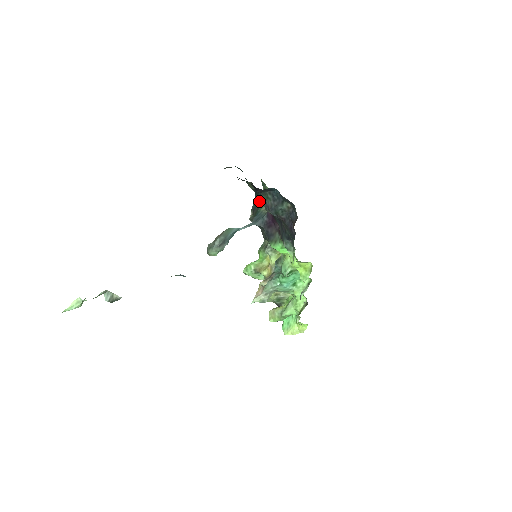
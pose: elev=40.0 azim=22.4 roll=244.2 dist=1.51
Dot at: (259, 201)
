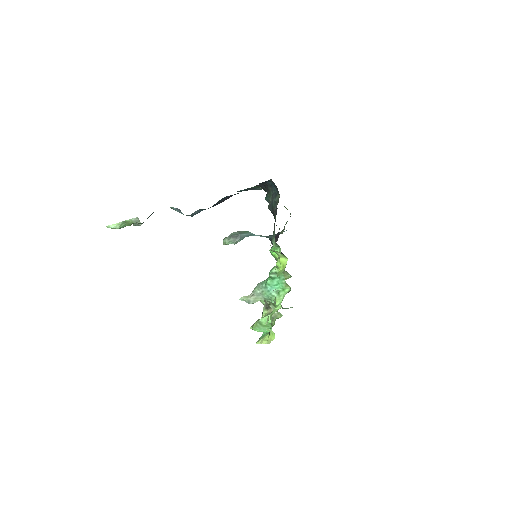
Dot at: occluded
